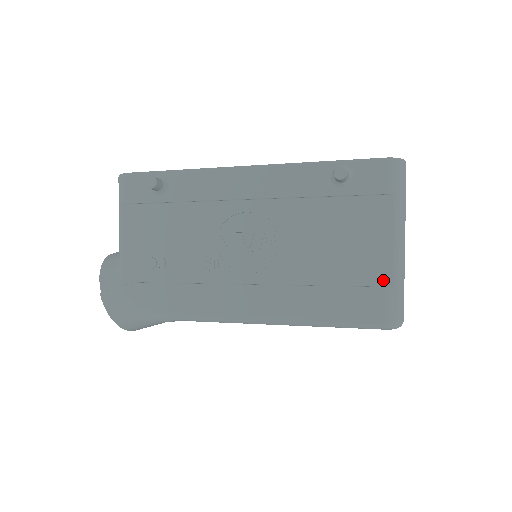
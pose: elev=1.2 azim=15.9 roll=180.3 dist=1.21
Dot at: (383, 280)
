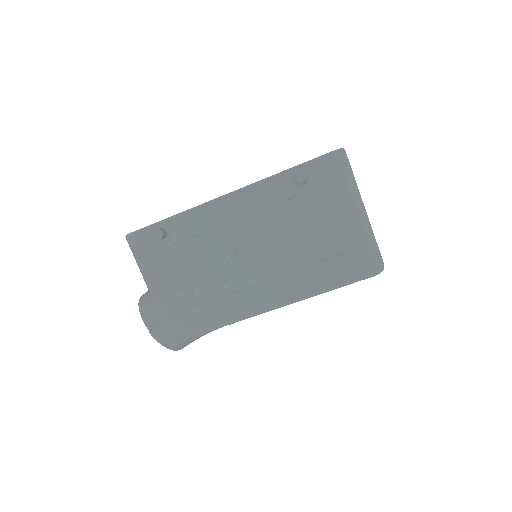
Dot at: (360, 242)
